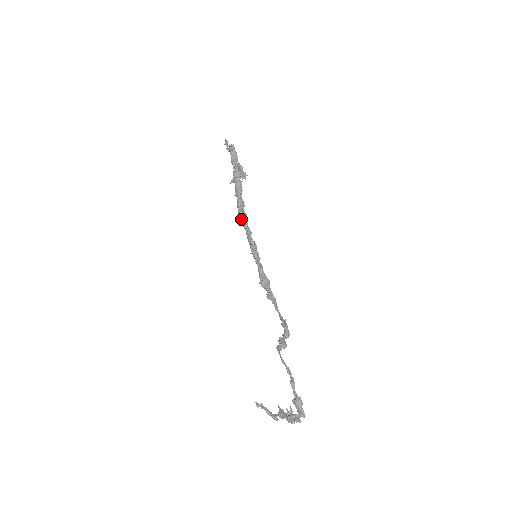
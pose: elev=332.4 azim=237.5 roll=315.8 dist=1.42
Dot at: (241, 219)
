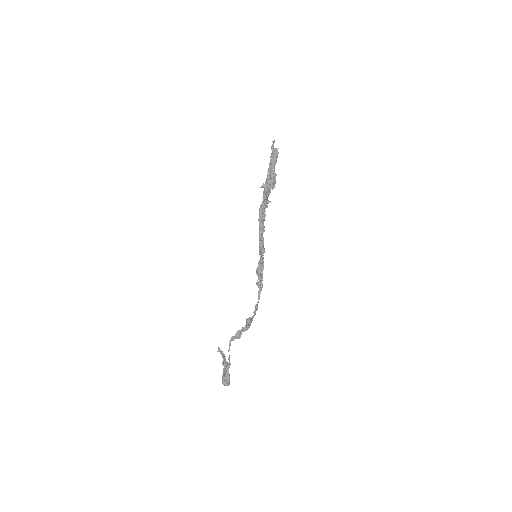
Dot at: (258, 219)
